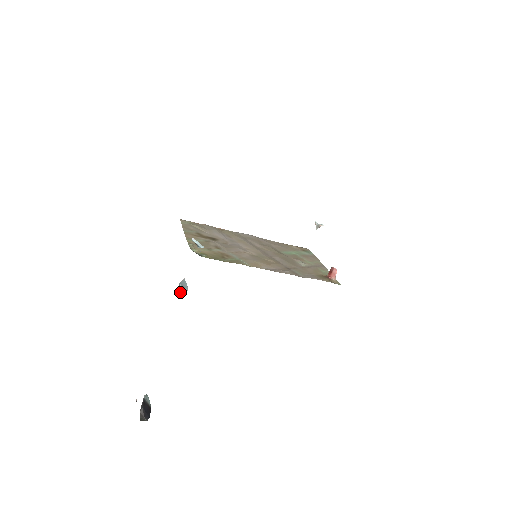
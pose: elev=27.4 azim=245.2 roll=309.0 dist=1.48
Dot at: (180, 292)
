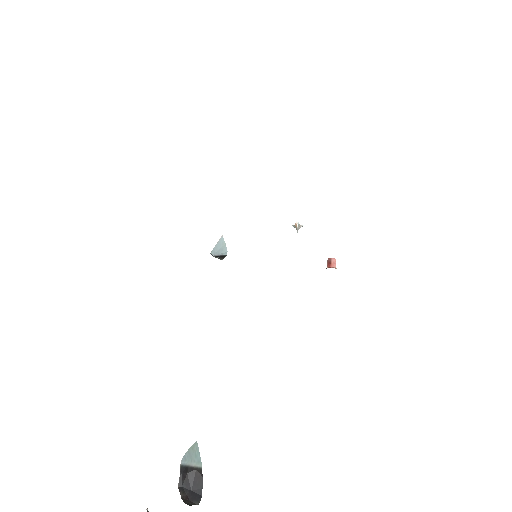
Dot at: (218, 258)
